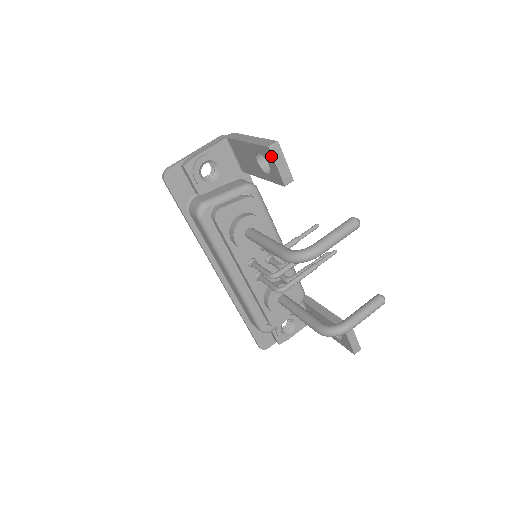
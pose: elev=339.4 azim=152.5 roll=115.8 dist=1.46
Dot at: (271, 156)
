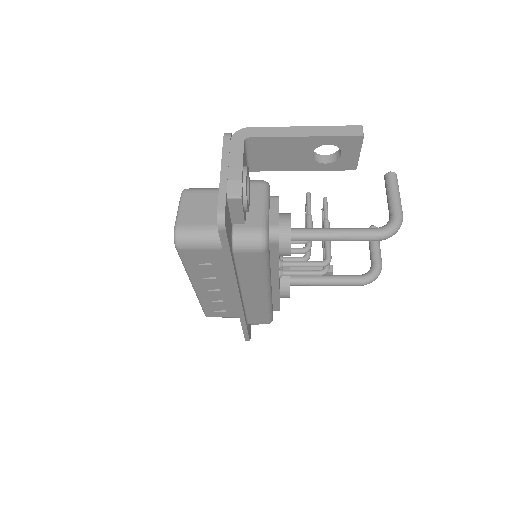
Dot at: (359, 144)
